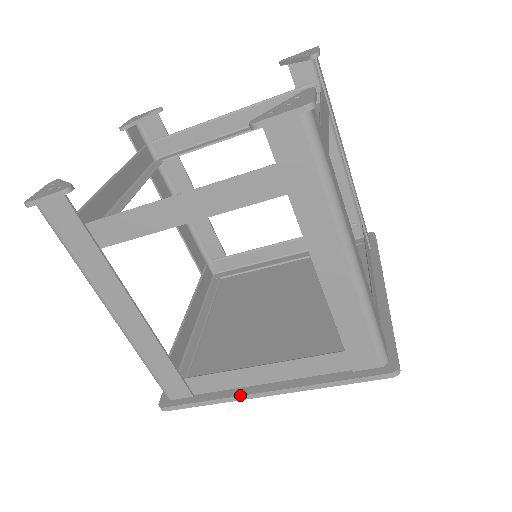
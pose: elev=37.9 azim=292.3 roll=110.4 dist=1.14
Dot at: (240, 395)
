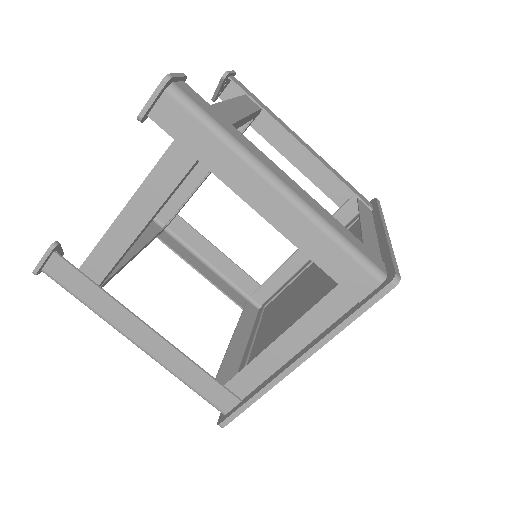
Dot at: (275, 377)
